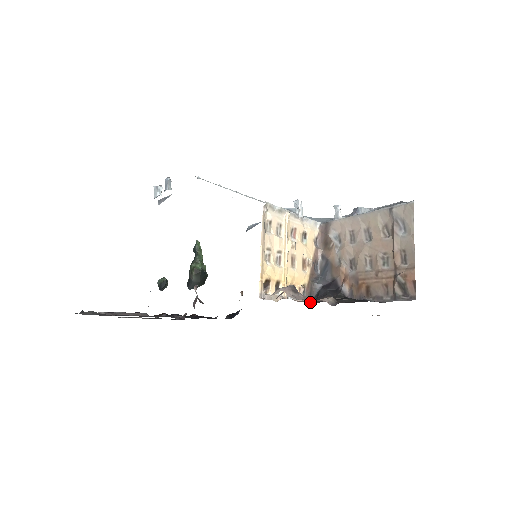
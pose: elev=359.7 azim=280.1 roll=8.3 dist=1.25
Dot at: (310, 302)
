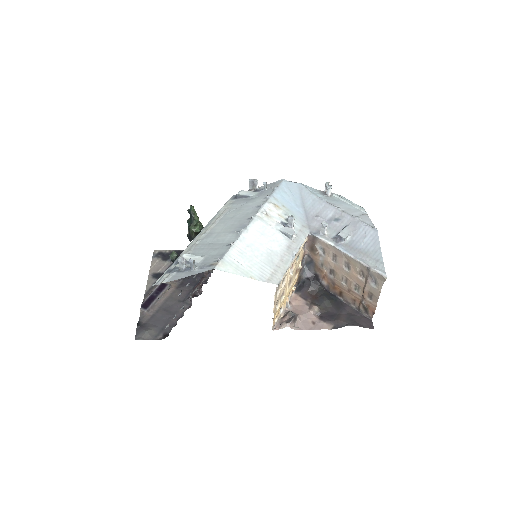
Dot at: (299, 296)
